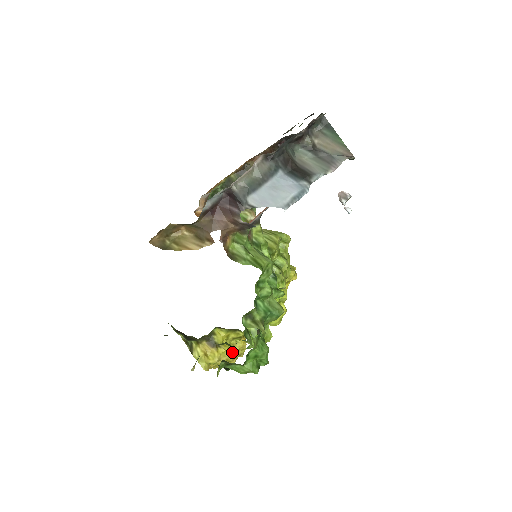
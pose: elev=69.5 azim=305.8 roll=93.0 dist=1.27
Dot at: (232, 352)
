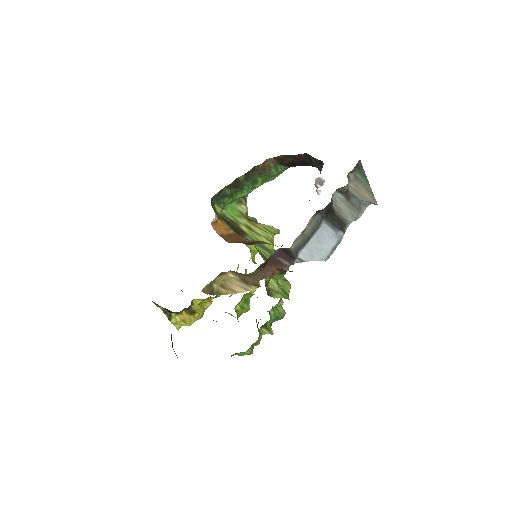
Dot at: (203, 313)
